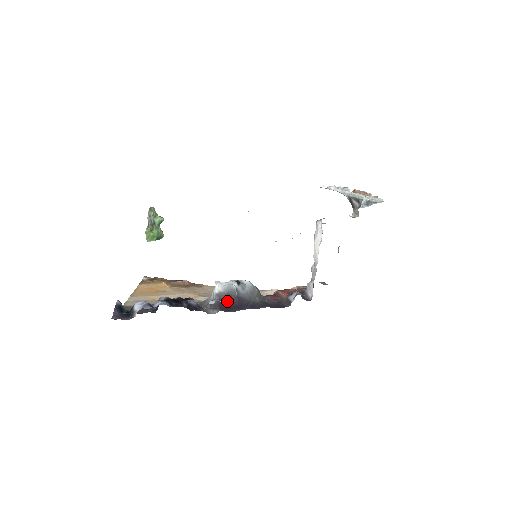
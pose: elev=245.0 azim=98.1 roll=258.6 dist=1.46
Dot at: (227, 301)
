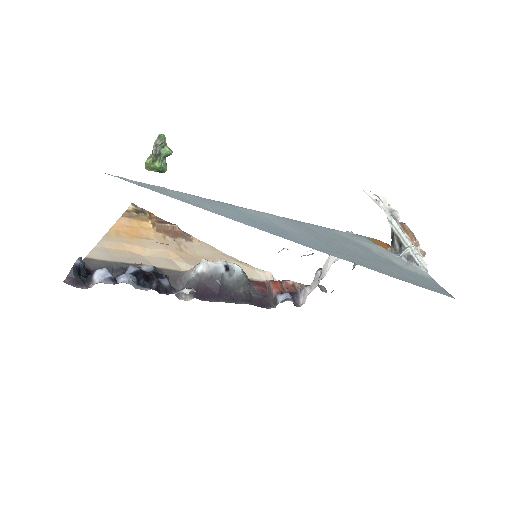
Dot at: (207, 285)
